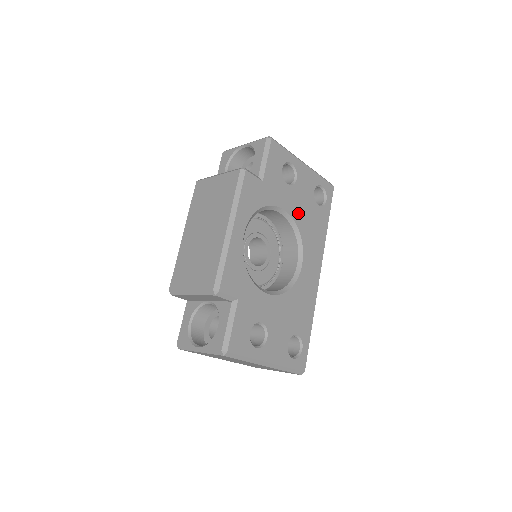
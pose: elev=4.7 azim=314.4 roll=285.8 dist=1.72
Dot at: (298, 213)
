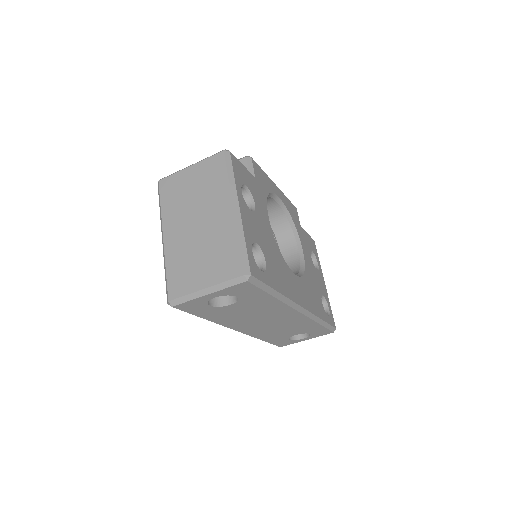
Dot at: (309, 271)
